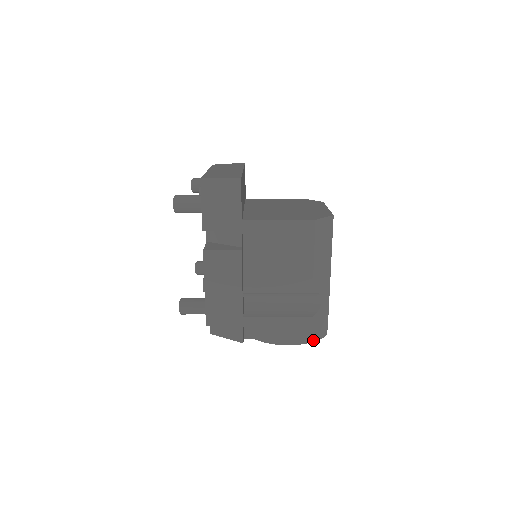
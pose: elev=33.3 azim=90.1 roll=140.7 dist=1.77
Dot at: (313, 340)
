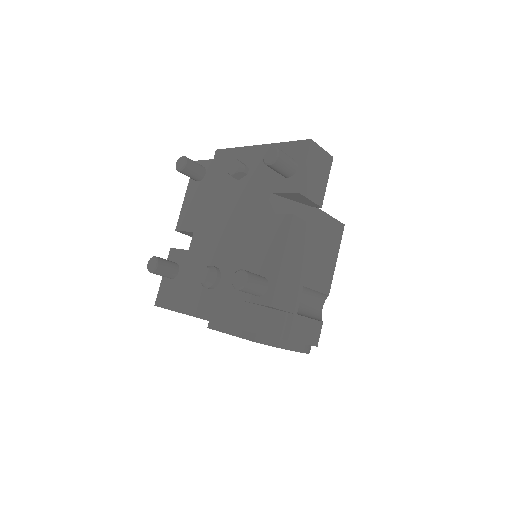
Dot at: occluded
